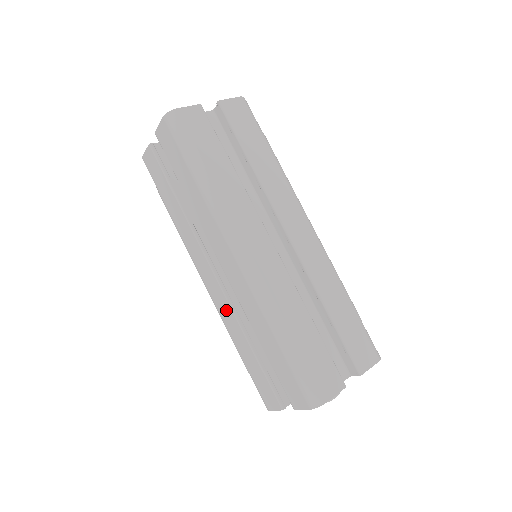
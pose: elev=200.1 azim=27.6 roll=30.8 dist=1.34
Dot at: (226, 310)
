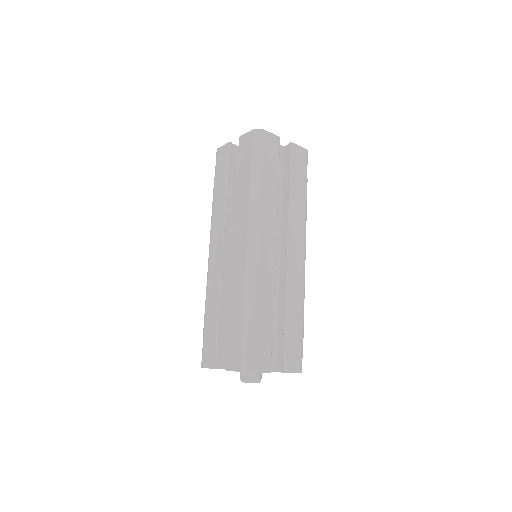
Dot at: (215, 279)
